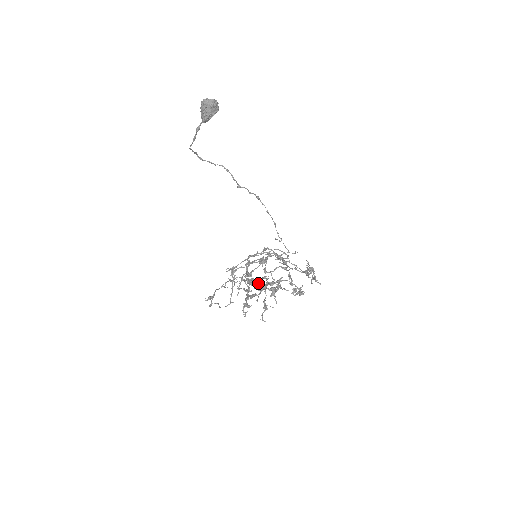
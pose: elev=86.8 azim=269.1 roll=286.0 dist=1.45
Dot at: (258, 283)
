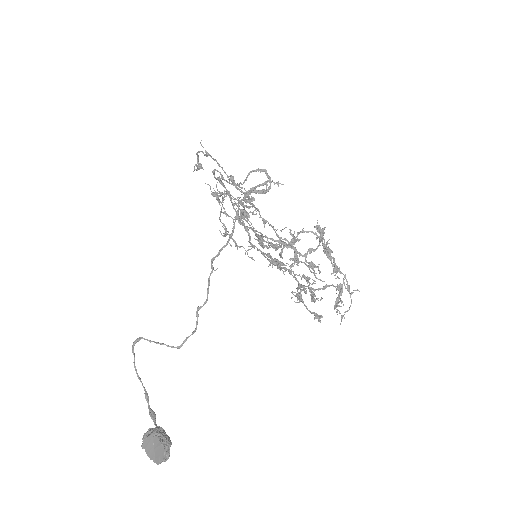
Dot at: occluded
